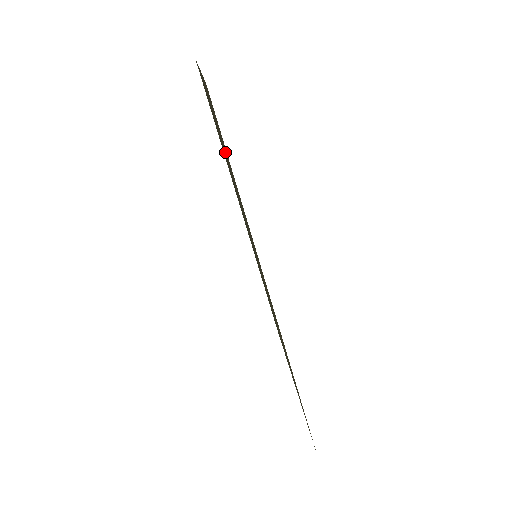
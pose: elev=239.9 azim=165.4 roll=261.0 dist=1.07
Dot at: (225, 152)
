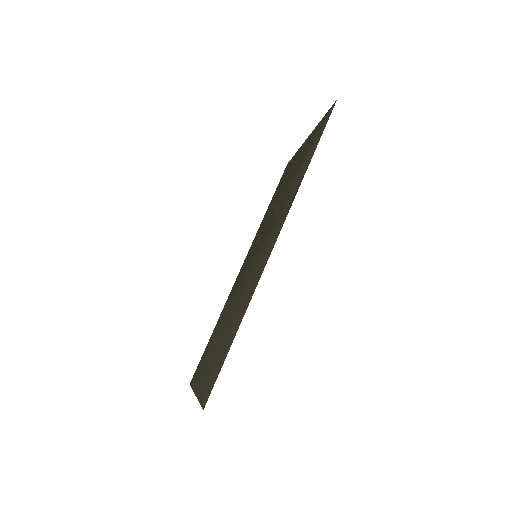
Dot at: (301, 163)
